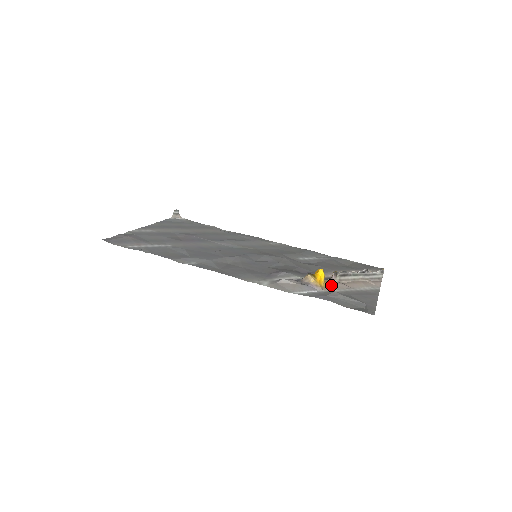
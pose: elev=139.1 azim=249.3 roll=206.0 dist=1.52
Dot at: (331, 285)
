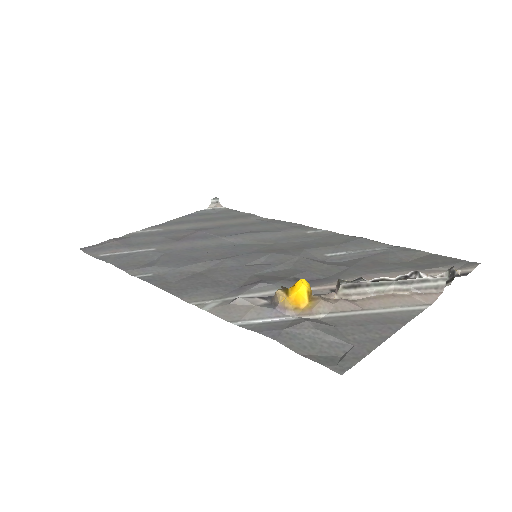
Dot at: (318, 306)
